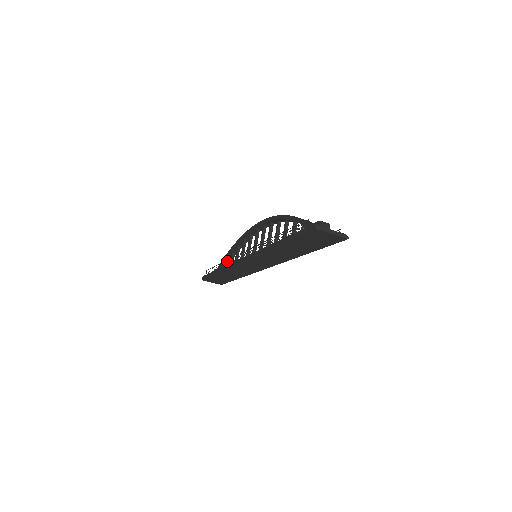
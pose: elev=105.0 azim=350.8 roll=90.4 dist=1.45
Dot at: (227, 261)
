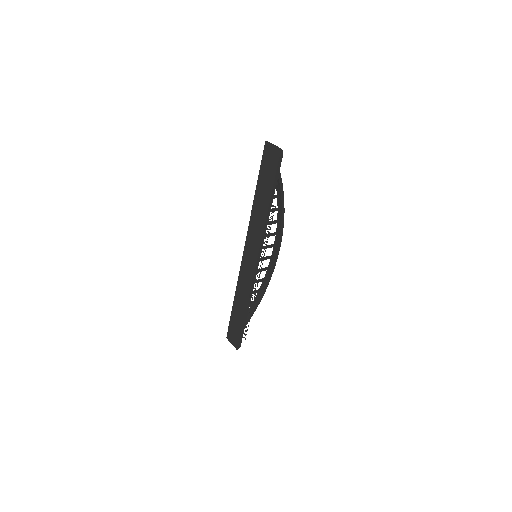
Dot at: (250, 312)
